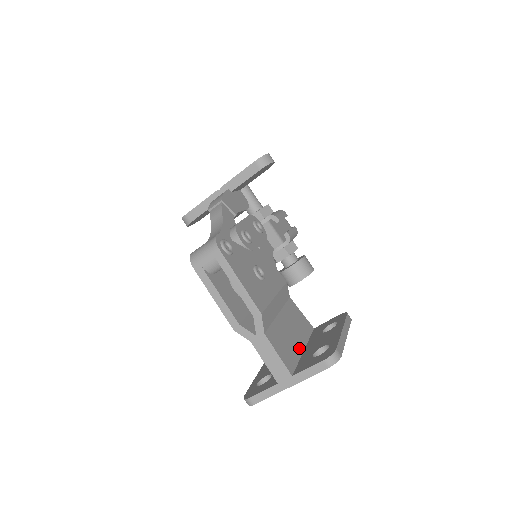
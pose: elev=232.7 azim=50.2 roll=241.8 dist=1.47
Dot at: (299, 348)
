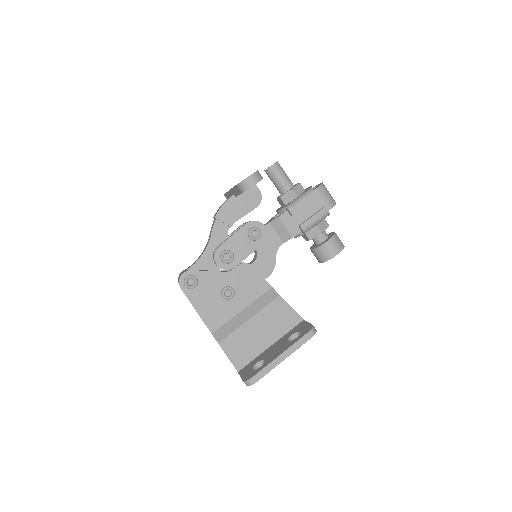
Dot at: (263, 346)
